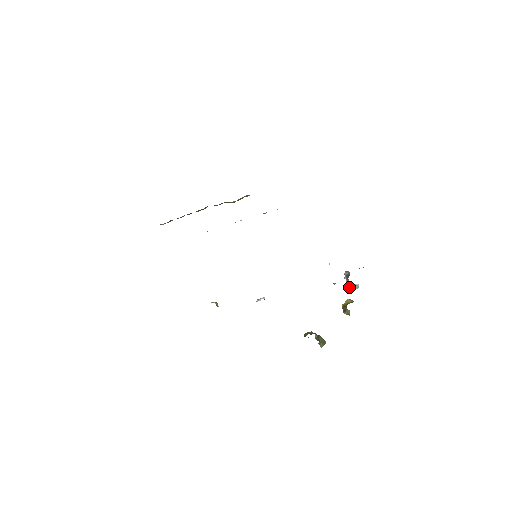
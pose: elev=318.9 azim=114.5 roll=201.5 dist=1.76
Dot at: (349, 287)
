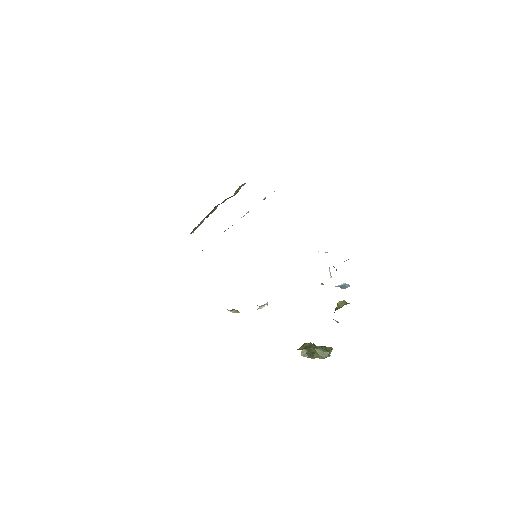
Dot at: (339, 286)
